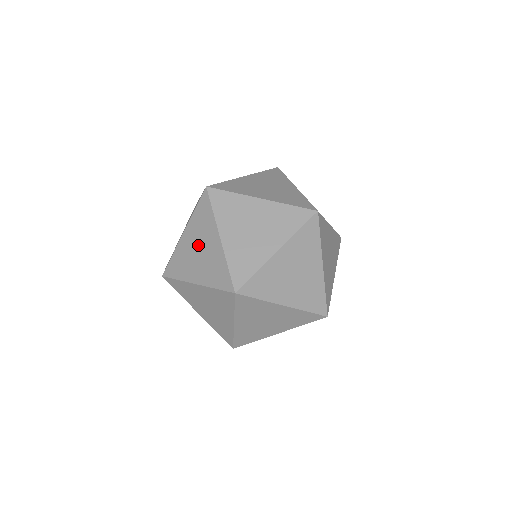
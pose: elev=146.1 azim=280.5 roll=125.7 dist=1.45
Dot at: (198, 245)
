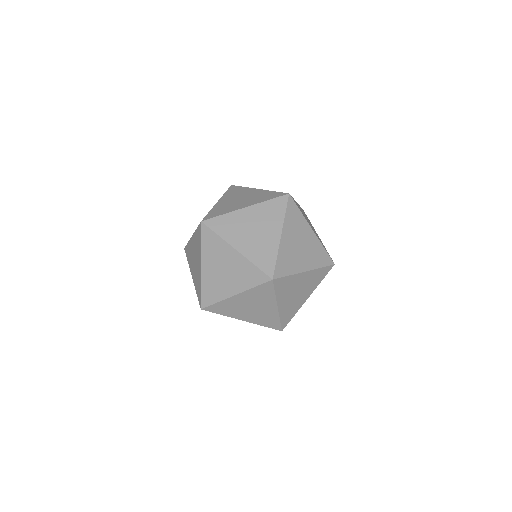
Dot at: (195, 255)
